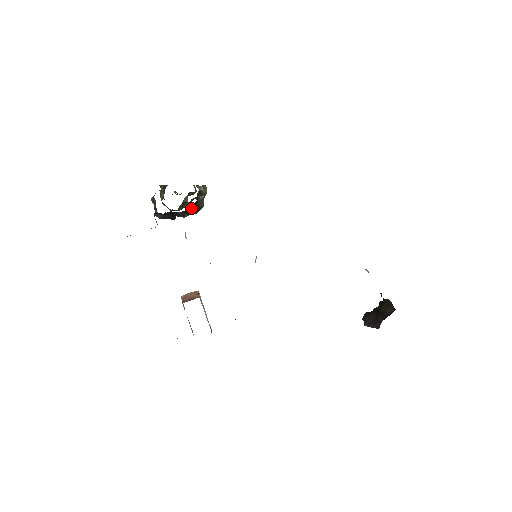
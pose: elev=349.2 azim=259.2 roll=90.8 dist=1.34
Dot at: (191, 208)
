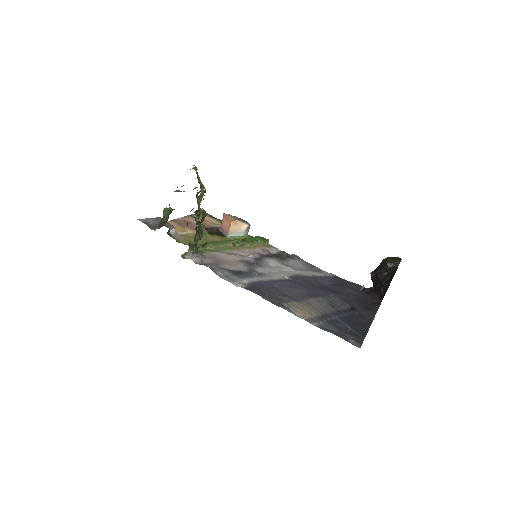
Dot at: occluded
